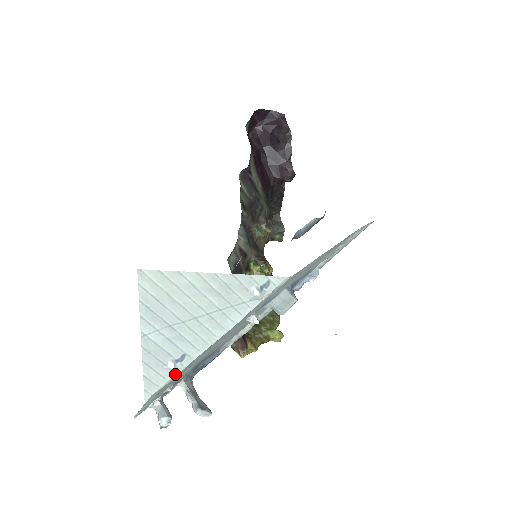
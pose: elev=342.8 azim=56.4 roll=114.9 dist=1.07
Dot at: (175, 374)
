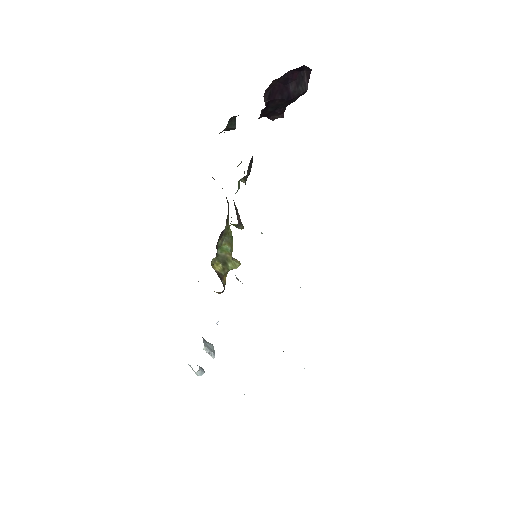
Dot at: occluded
